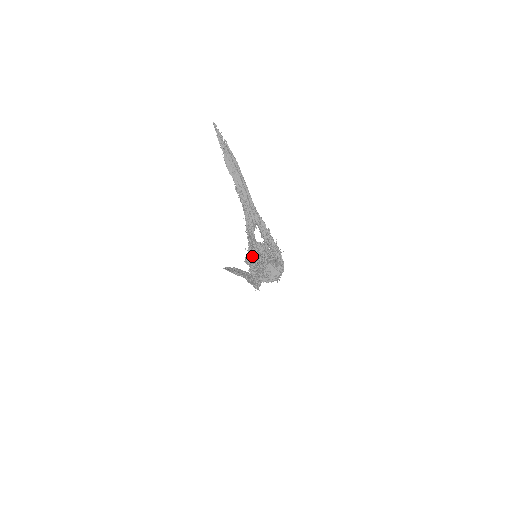
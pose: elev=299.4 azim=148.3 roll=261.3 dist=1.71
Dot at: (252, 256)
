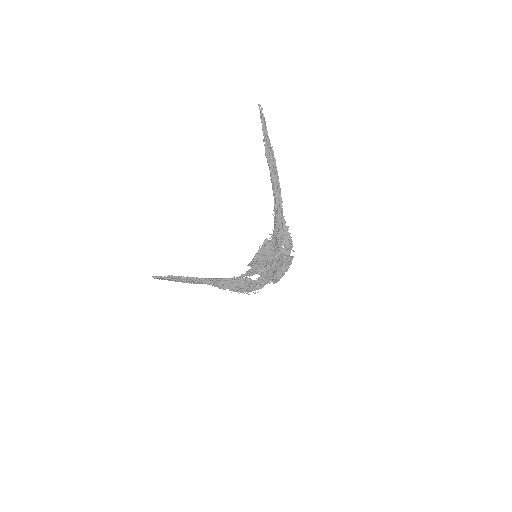
Dot at: (277, 253)
